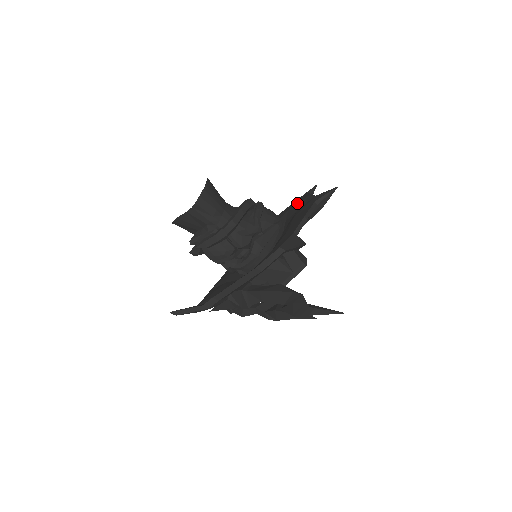
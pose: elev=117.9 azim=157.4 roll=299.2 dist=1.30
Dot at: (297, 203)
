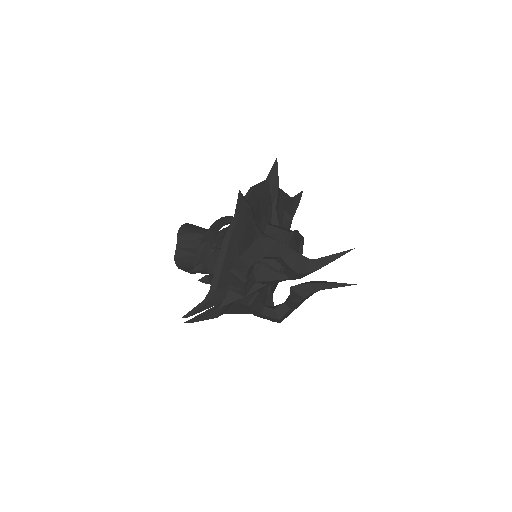
Dot at: occluded
